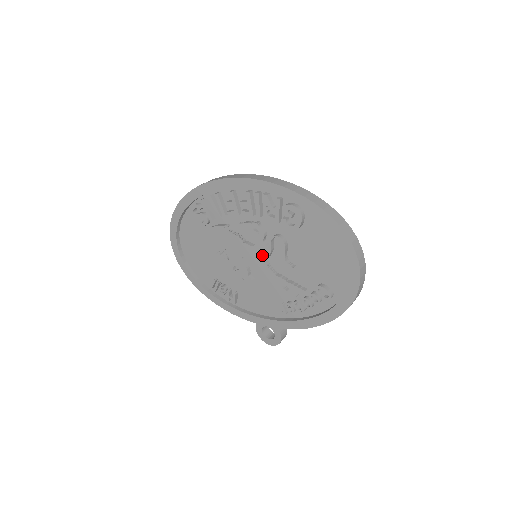
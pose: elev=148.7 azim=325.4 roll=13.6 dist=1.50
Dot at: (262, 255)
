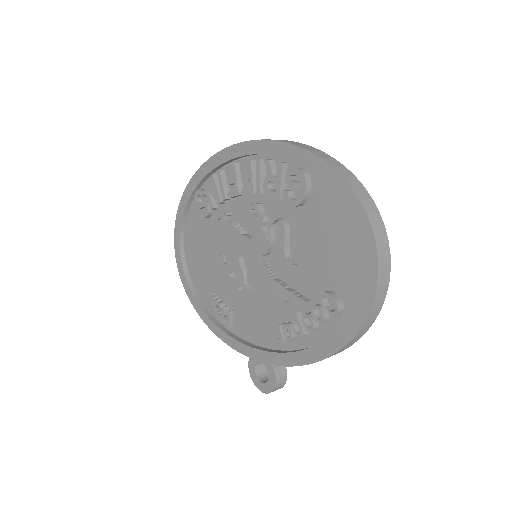
Dot at: (260, 250)
